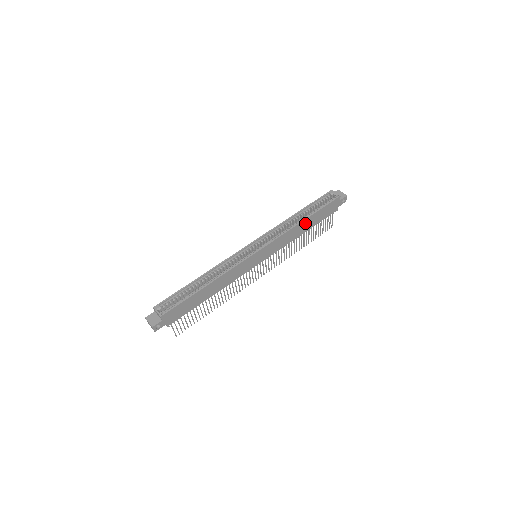
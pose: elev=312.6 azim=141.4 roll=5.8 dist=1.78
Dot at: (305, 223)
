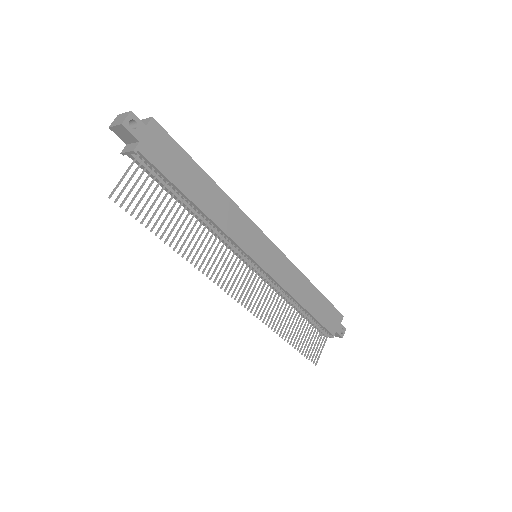
Dot at: (311, 292)
